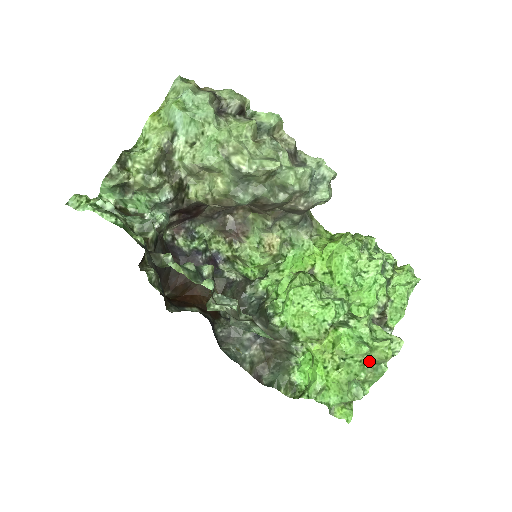
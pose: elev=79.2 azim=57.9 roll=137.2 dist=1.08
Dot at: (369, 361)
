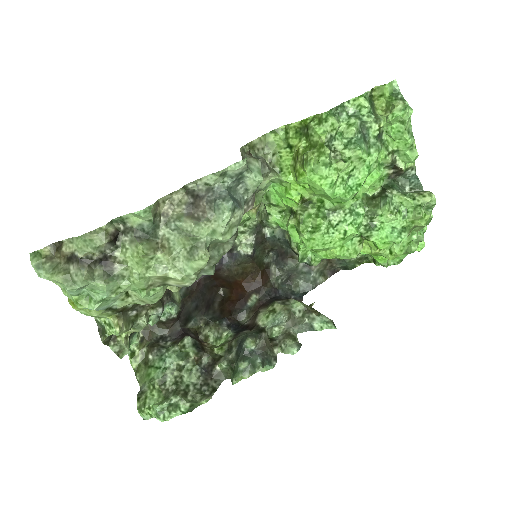
Dot at: (413, 228)
